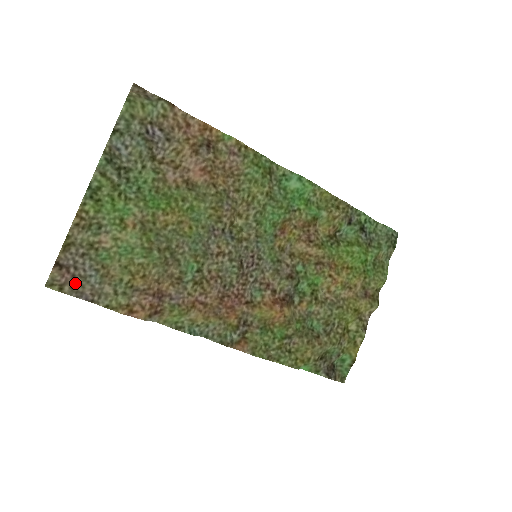
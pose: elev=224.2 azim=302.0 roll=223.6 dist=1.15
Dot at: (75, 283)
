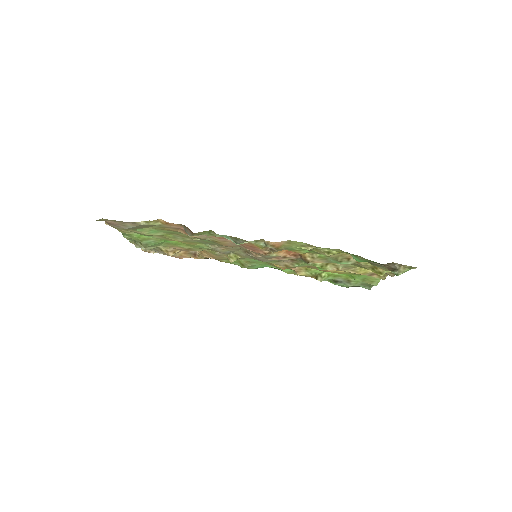
Dot at: (119, 223)
